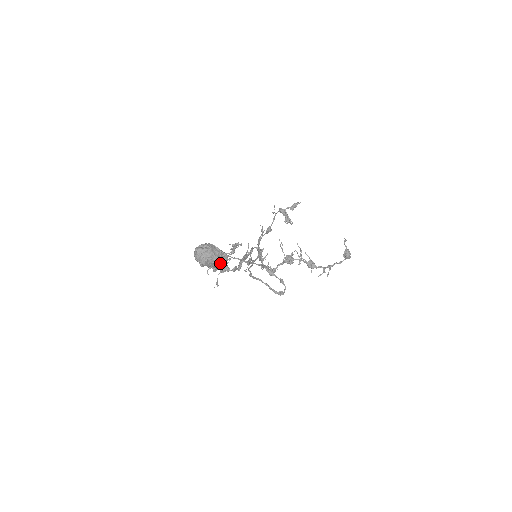
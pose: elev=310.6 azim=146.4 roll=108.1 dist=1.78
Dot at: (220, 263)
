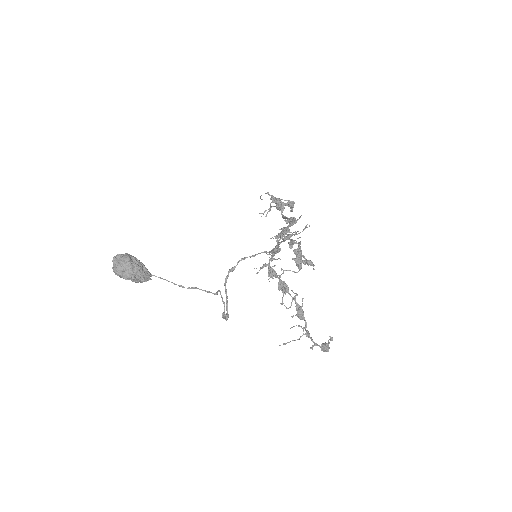
Dot at: (133, 281)
